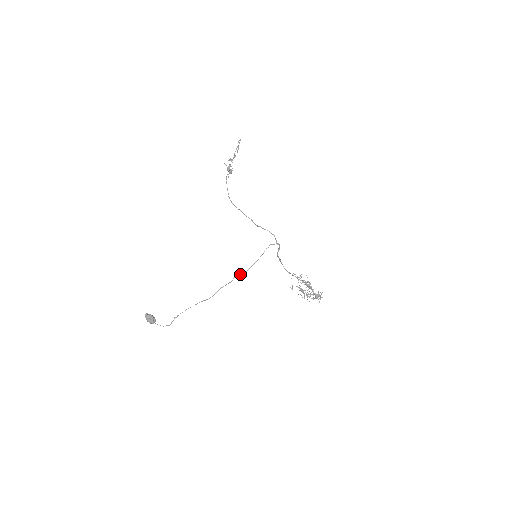
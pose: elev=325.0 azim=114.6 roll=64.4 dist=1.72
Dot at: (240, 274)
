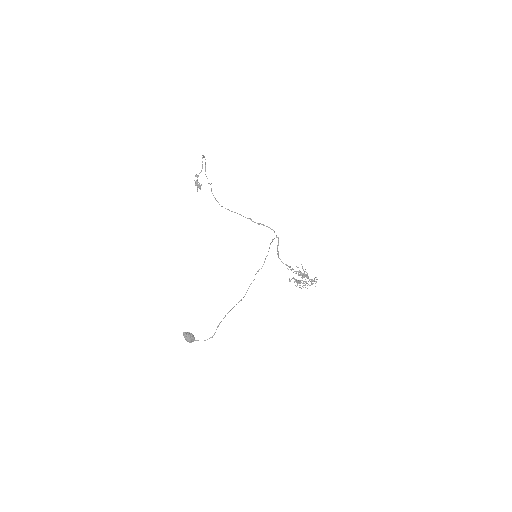
Dot at: (258, 270)
